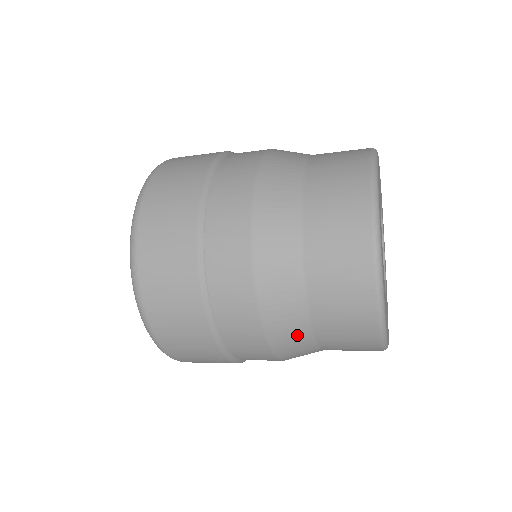
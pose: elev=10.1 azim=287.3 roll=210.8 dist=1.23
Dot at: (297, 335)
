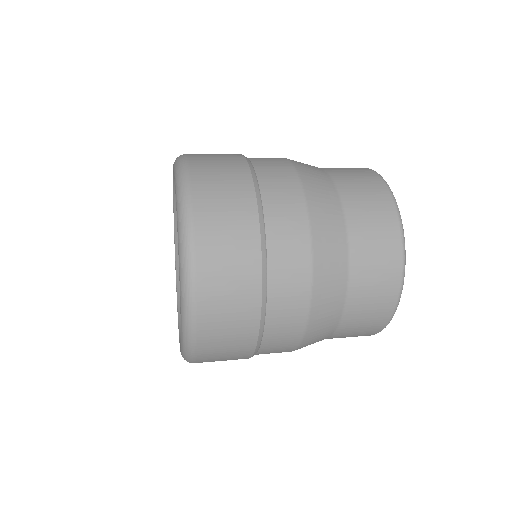
Dot at: (319, 340)
